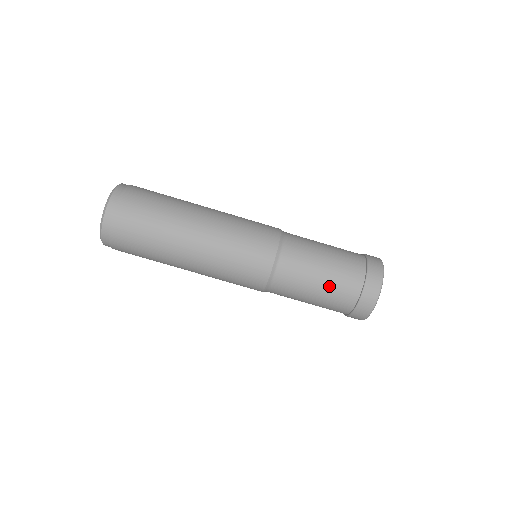
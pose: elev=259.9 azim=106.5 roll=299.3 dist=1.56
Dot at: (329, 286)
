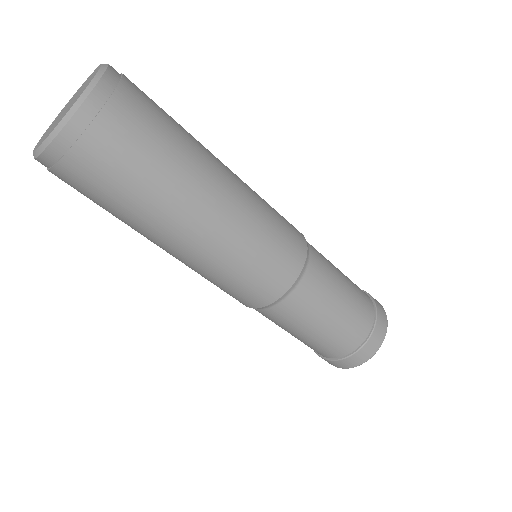
Dot at: (328, 335)
